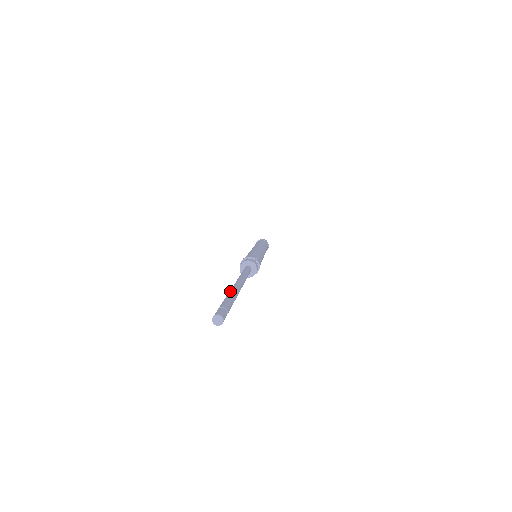
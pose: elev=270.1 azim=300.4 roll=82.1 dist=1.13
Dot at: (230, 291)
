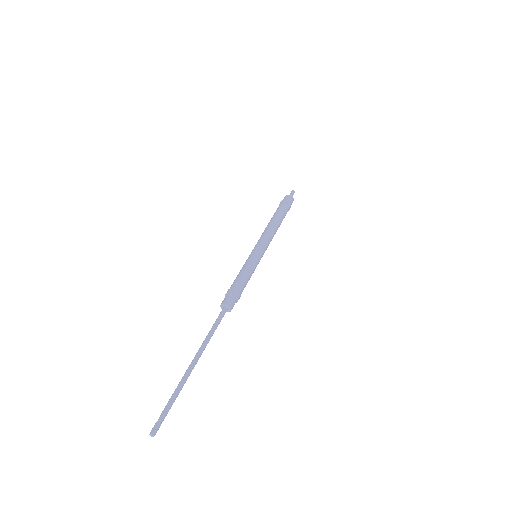
Dot at: (179, 383)
